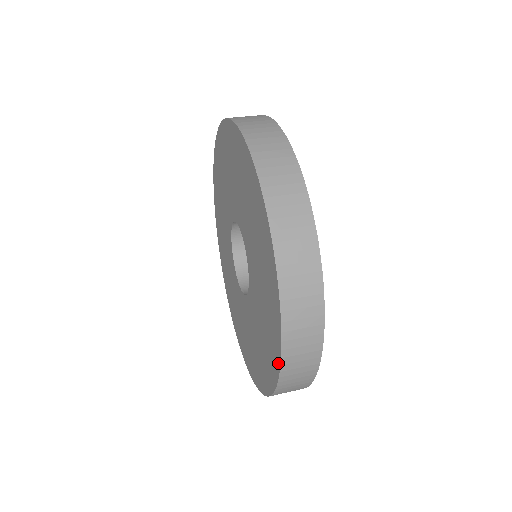
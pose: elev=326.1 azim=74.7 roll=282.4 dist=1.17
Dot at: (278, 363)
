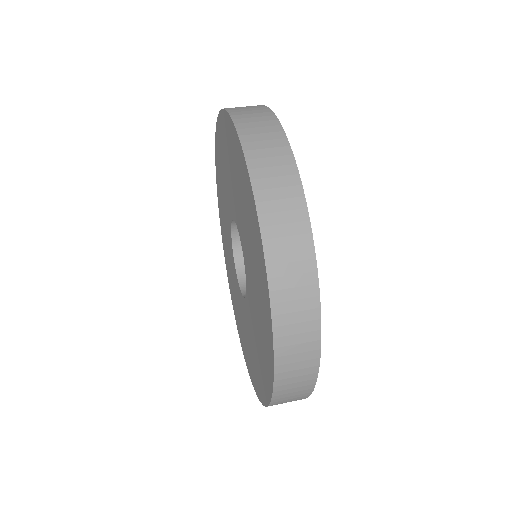
Dot at: (257, 221)
